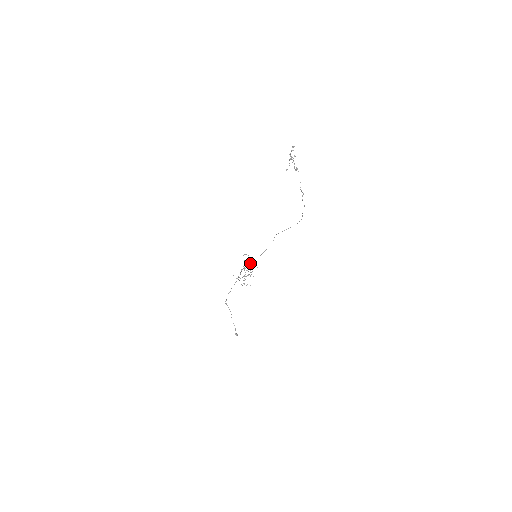
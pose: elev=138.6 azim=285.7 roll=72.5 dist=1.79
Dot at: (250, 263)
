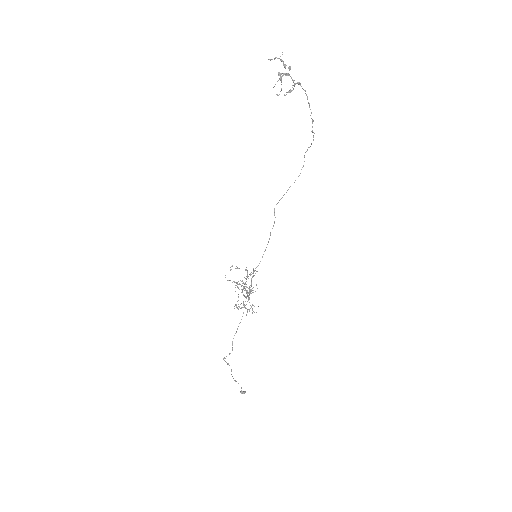
Dot at: occluded
